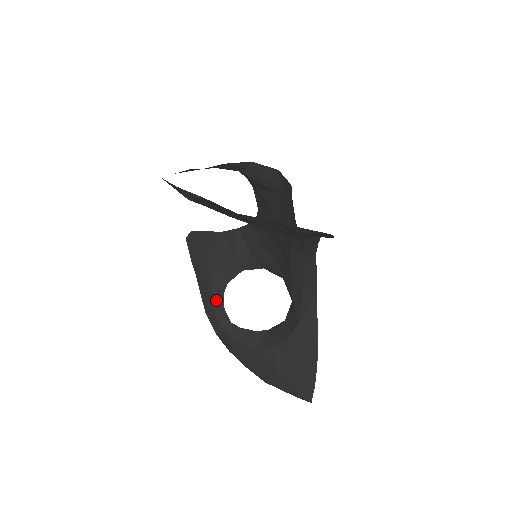
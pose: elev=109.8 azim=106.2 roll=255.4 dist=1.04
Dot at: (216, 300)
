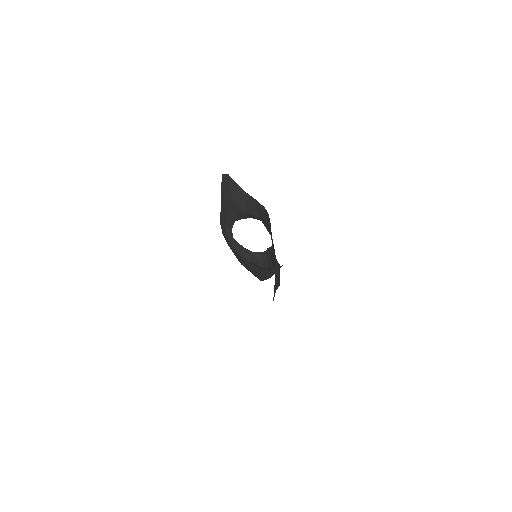
Dot at: (229, 224)
